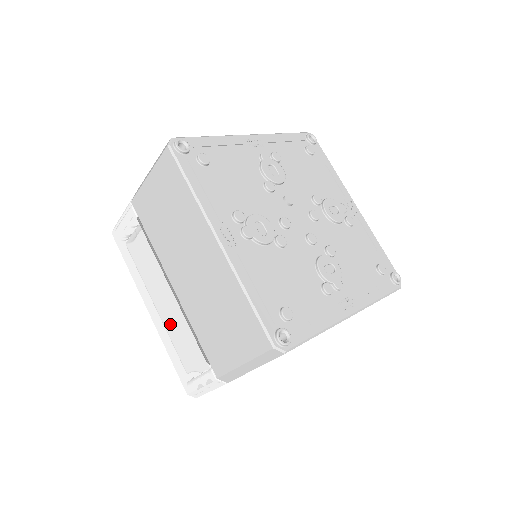
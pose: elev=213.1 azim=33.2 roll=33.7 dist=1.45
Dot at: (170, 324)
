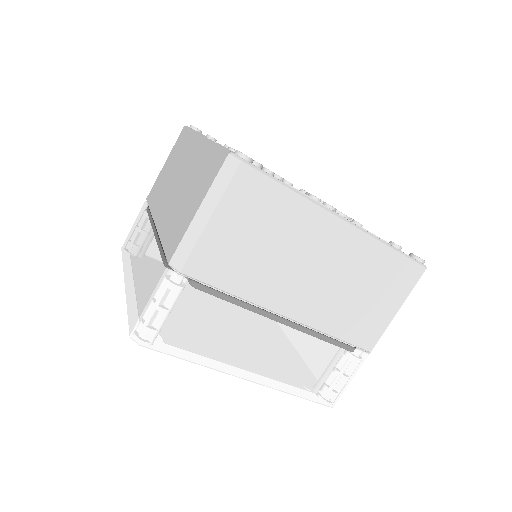
Dot at: (141, 267)
